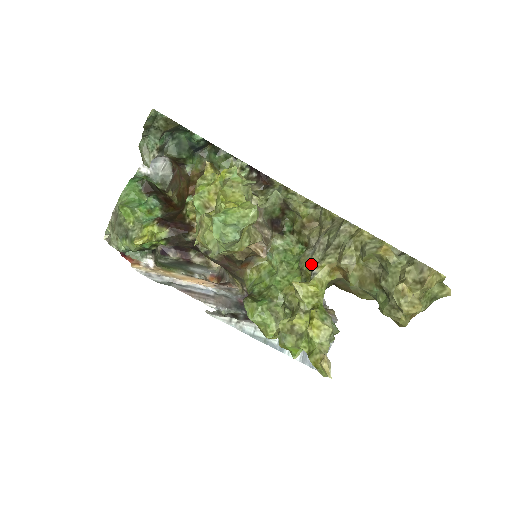
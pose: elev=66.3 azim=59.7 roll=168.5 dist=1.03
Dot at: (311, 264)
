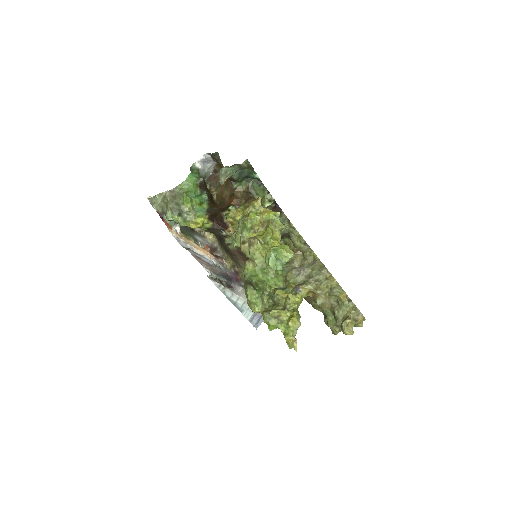
Dot at: (296, 281)
